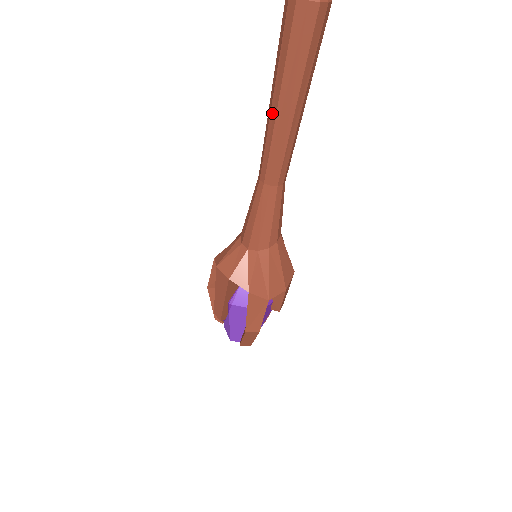
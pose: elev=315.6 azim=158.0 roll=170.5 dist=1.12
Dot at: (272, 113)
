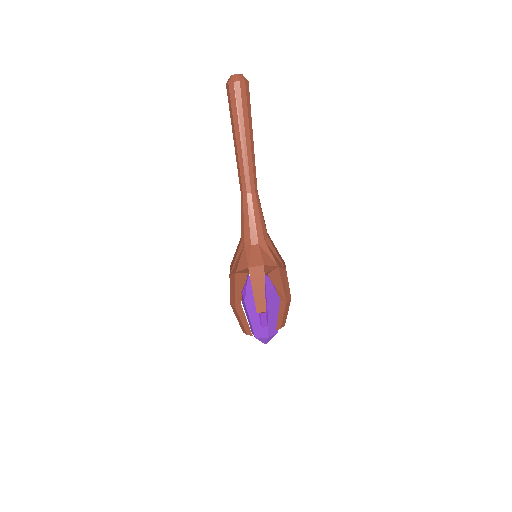
Dot at: (243, 146)
